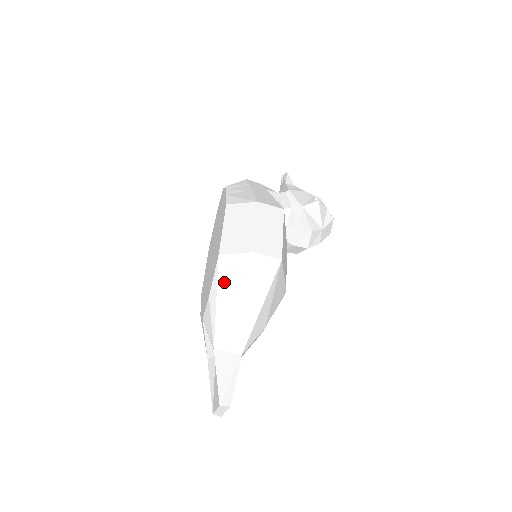
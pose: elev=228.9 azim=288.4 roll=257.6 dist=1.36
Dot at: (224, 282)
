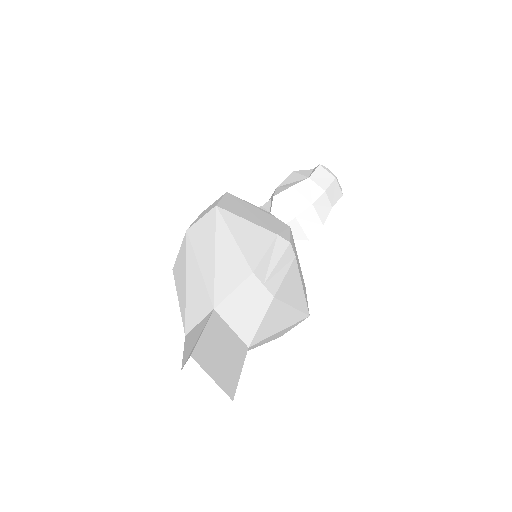
Dot at: (178, 278)
